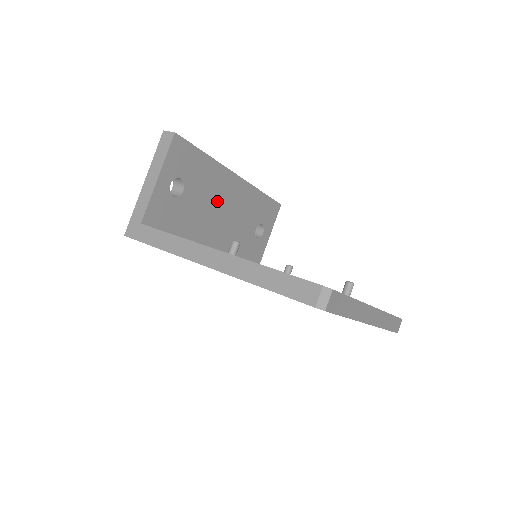
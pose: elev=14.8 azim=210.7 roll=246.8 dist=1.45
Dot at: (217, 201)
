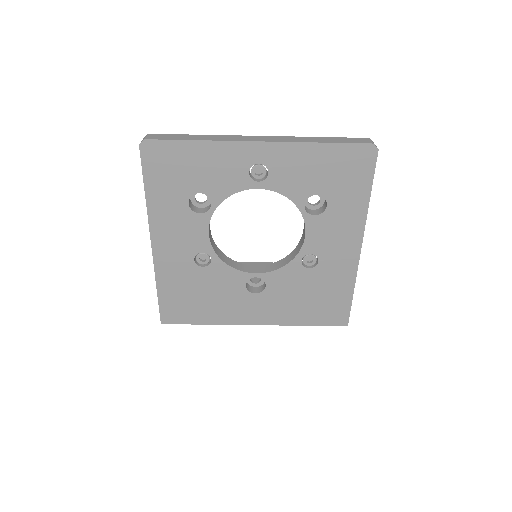
Dot at: occluded
